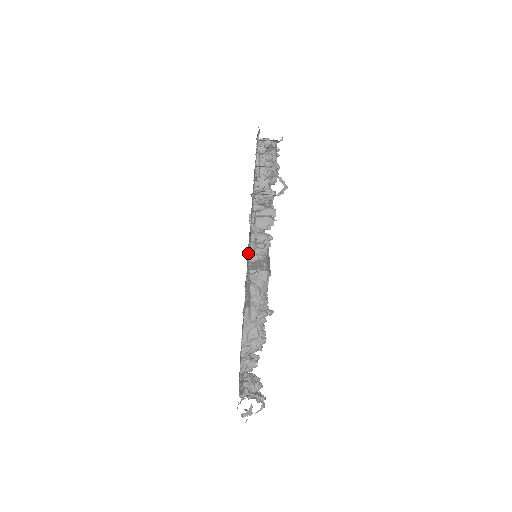
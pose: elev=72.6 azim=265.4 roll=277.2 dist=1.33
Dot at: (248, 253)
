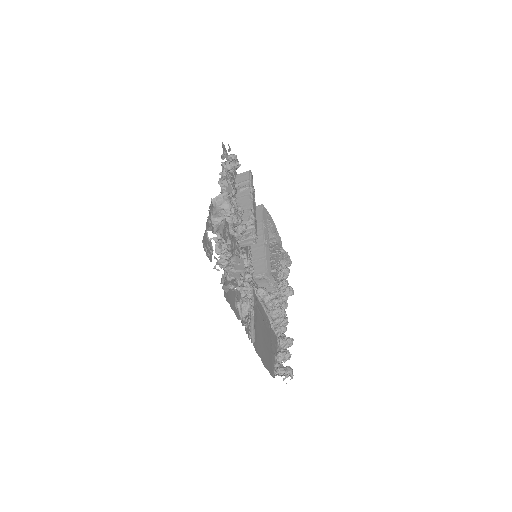
Dot at: occluded
